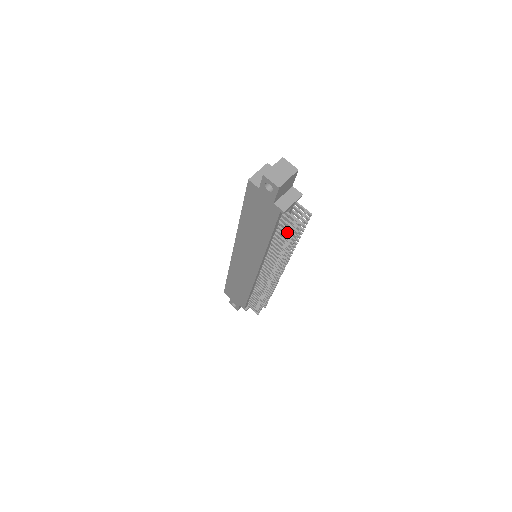
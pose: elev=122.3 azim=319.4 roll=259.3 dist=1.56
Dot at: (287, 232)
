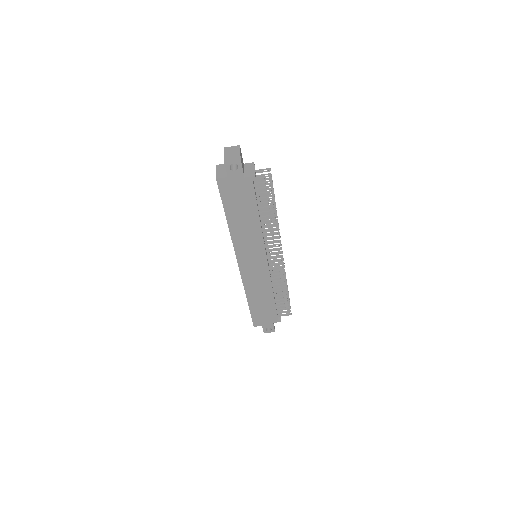
Dot at: (266, 197)
